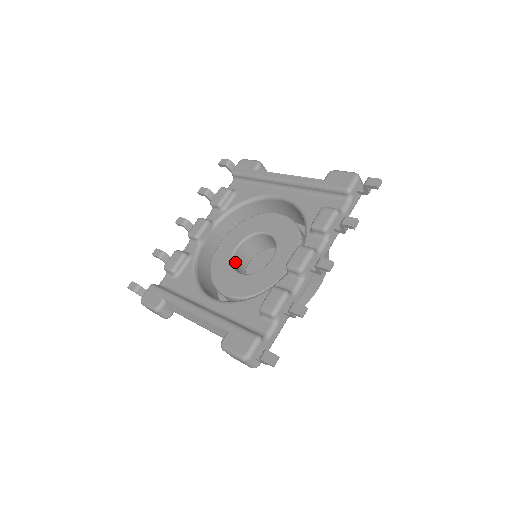
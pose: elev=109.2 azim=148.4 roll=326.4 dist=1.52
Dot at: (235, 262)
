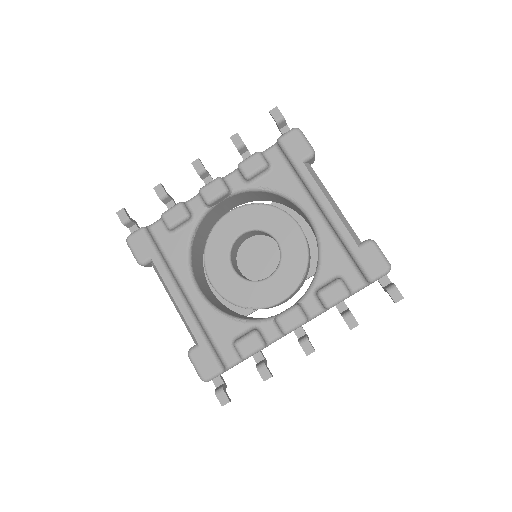
Dot at: (234, 246)
